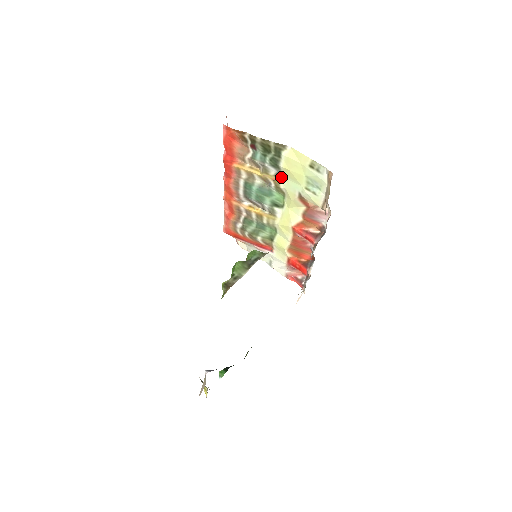
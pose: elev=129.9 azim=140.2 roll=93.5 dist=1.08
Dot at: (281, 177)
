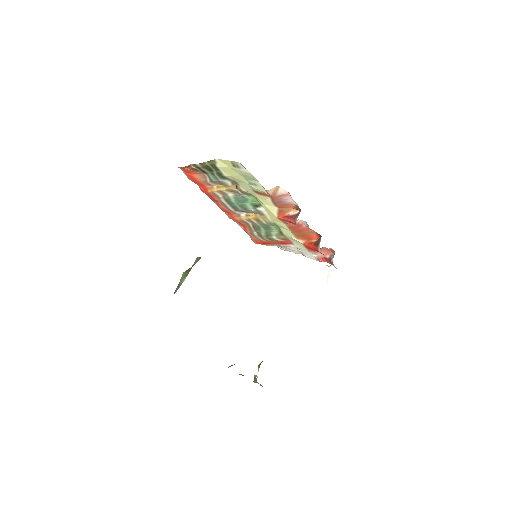
Dot at: (236, 183)
